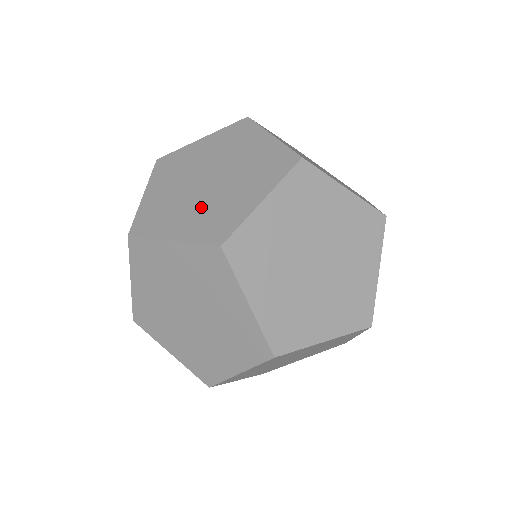
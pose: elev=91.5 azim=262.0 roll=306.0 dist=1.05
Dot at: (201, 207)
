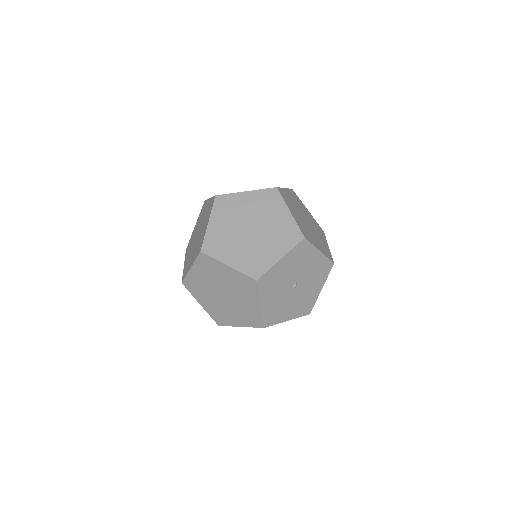
Dot at: occluded
